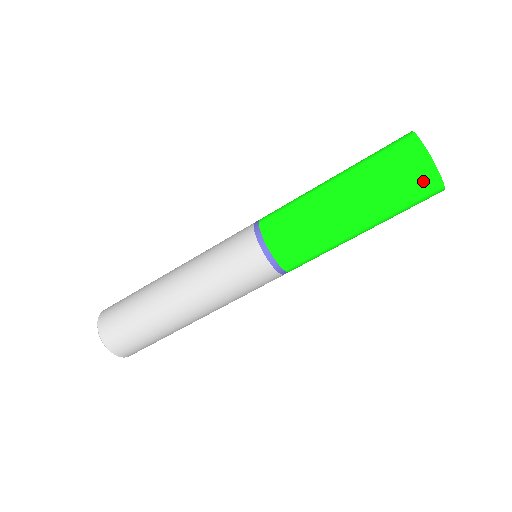
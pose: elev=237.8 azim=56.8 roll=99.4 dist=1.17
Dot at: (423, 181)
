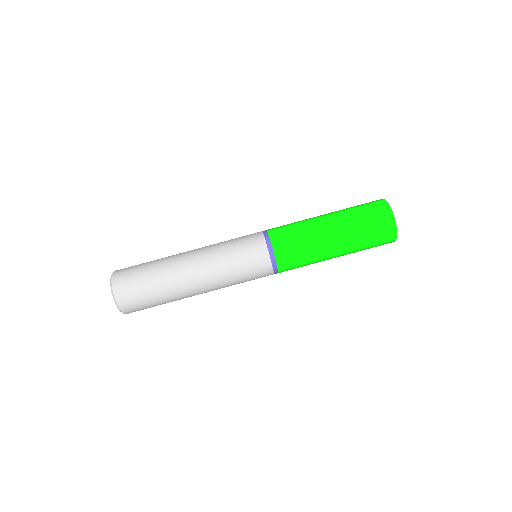
Dot at: (386, 232)
